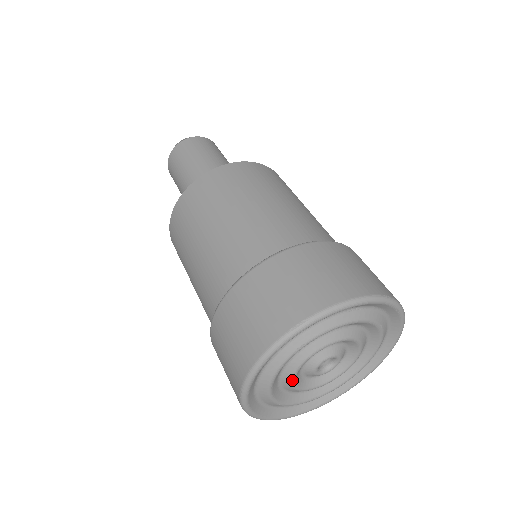
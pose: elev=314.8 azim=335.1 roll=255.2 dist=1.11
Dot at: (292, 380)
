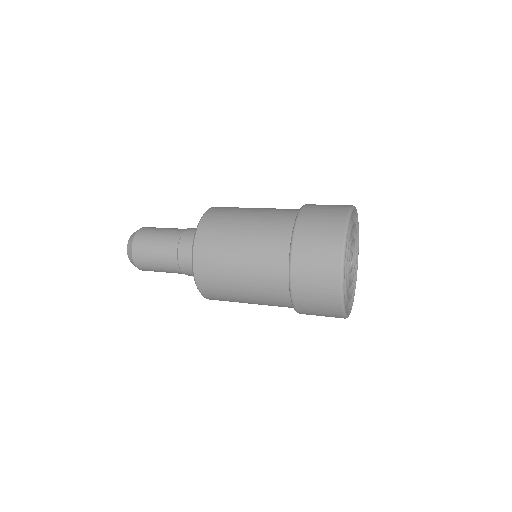
Dot at: occluded
